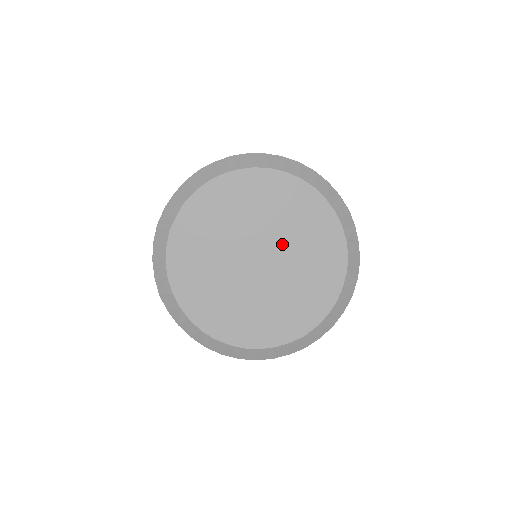
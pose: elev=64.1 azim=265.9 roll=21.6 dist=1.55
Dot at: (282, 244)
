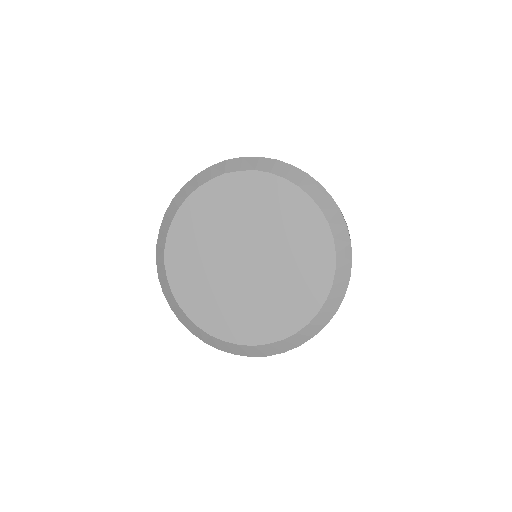
Dot at: (272, 272)
